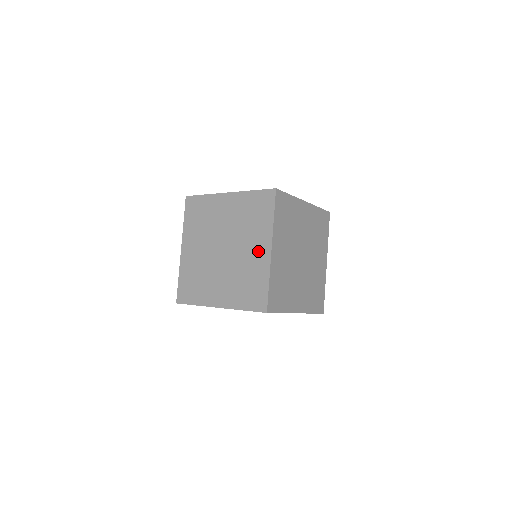
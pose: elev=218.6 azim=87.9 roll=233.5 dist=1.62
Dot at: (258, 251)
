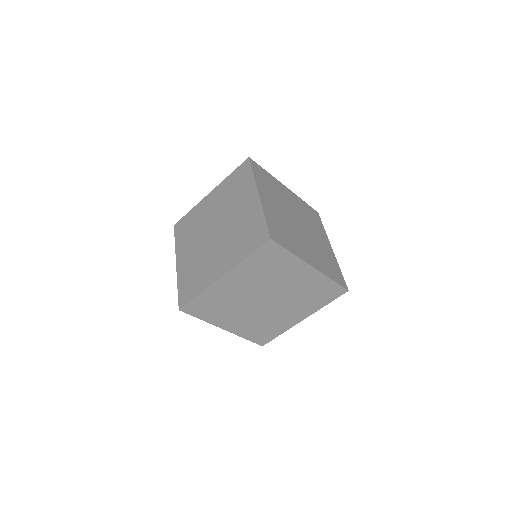
Dot at: (247, 204)
